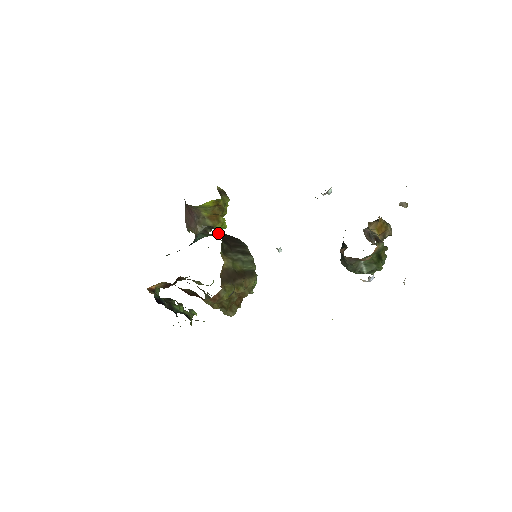
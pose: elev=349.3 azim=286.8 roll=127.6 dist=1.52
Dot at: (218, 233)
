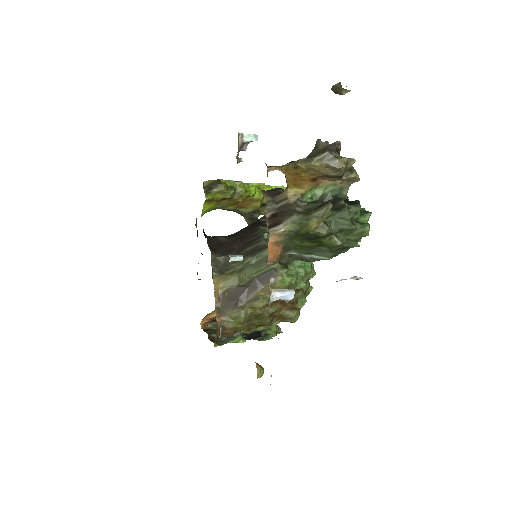
Dot at: (220, 242)
